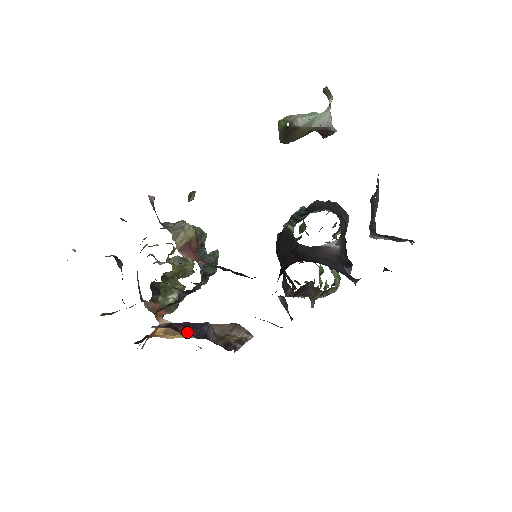
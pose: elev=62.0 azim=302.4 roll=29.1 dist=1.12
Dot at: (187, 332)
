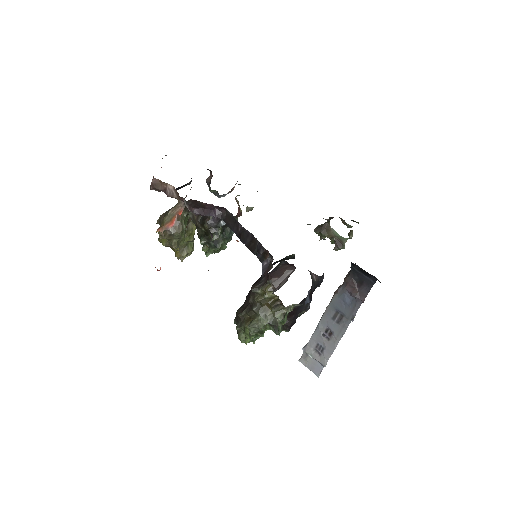
Dot at: occluded
